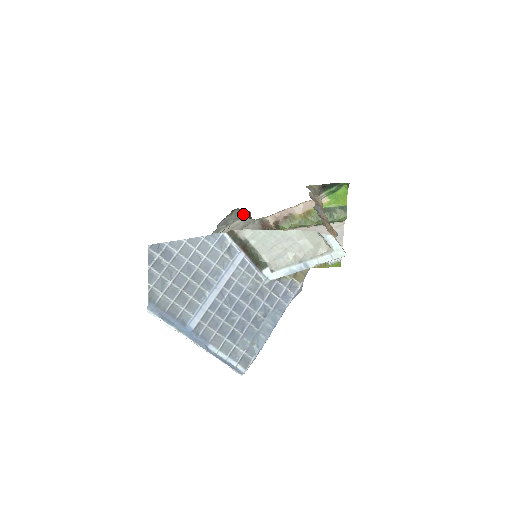
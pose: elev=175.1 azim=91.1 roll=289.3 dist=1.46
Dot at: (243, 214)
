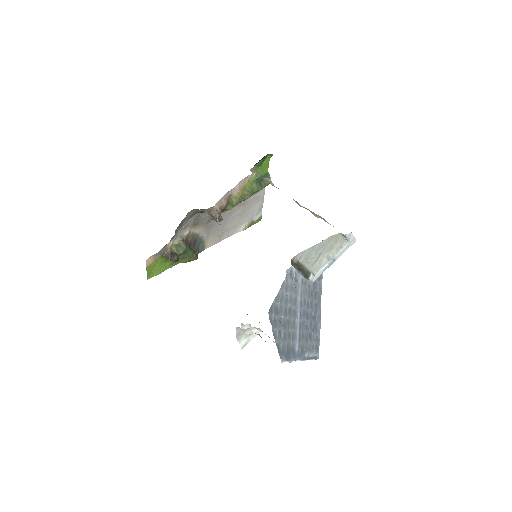
Dot at: (196, 211)
